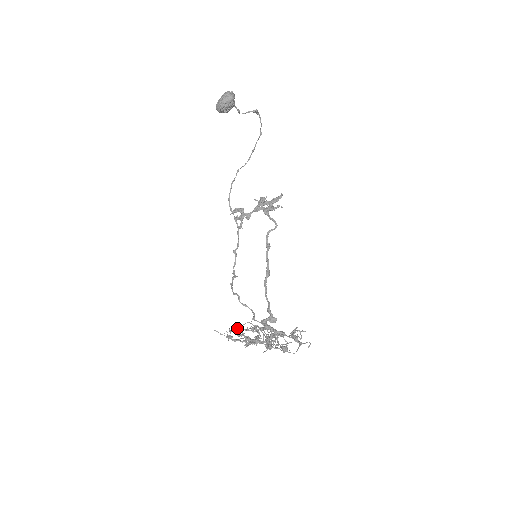
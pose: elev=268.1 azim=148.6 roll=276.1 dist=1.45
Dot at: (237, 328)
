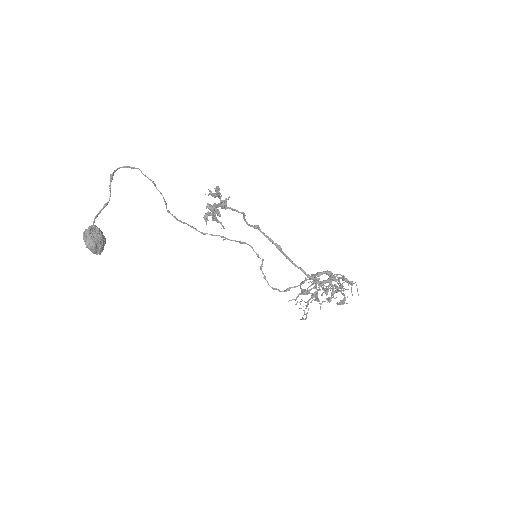
Dot at: occluded
